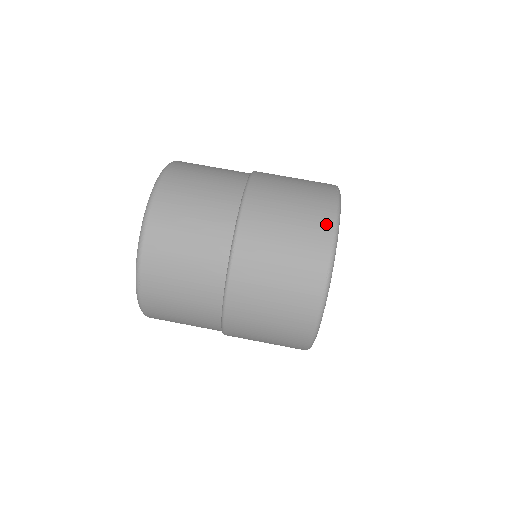
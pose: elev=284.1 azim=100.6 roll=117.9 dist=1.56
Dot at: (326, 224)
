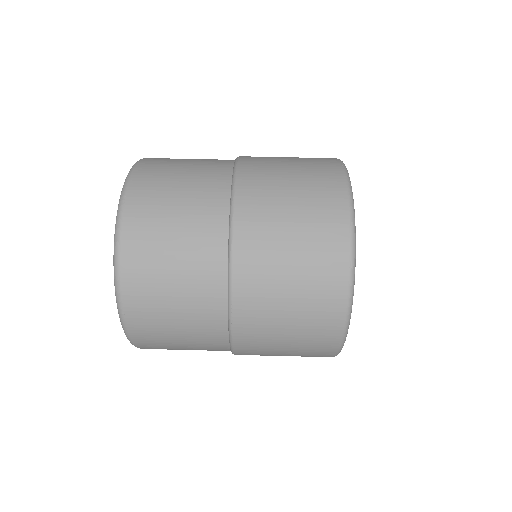
Dot at: occluded
